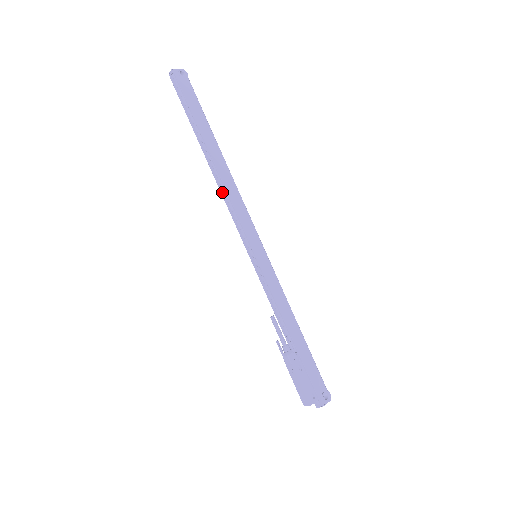
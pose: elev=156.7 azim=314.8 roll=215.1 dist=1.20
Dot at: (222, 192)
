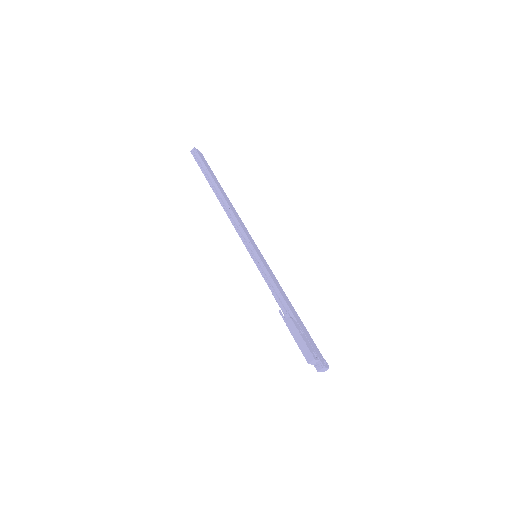
Dot at: (228, 216)
